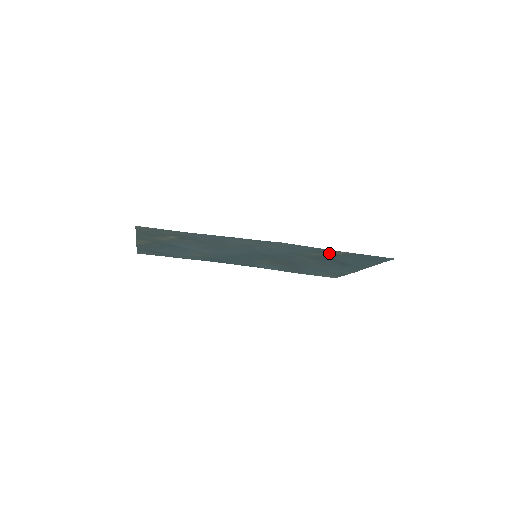
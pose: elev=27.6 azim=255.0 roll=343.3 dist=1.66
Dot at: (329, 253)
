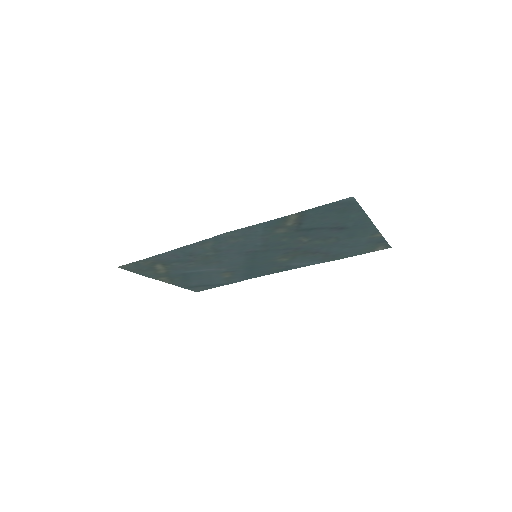
Dot at: (287, 223)
